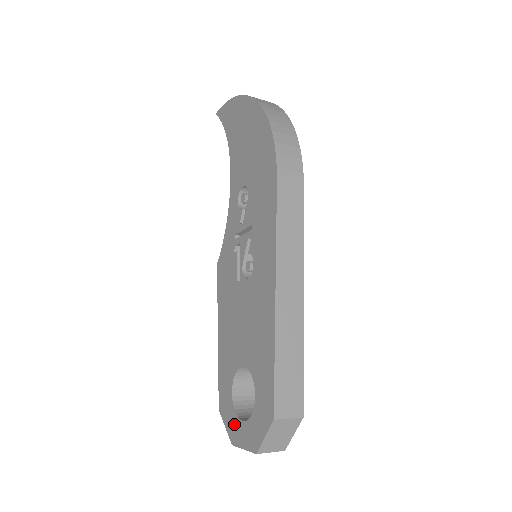
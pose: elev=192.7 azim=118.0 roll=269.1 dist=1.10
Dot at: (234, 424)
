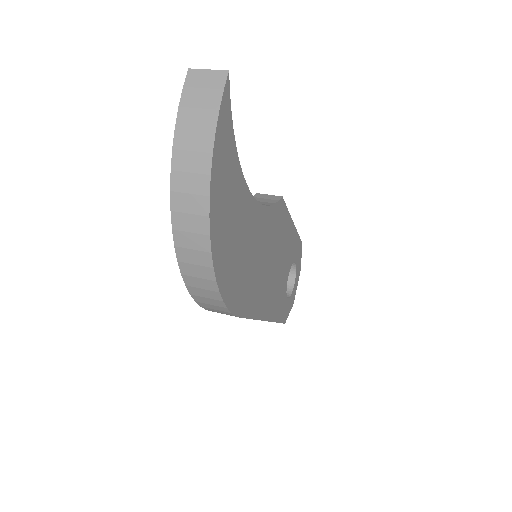
Dot at: occluded
